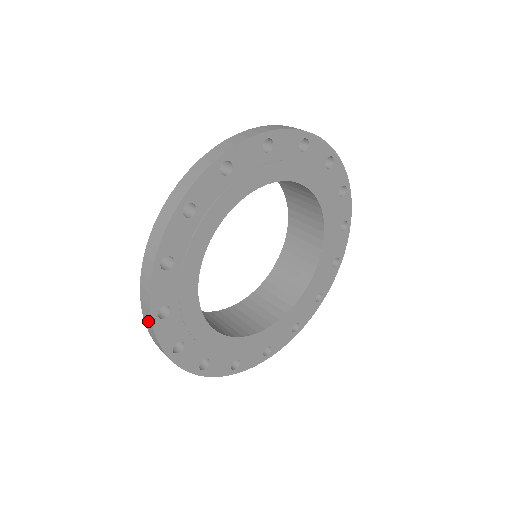
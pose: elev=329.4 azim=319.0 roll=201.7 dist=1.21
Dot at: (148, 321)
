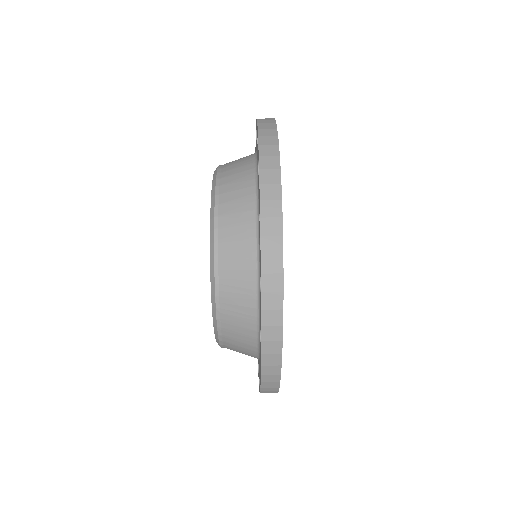
Dot at: (273, 225)
